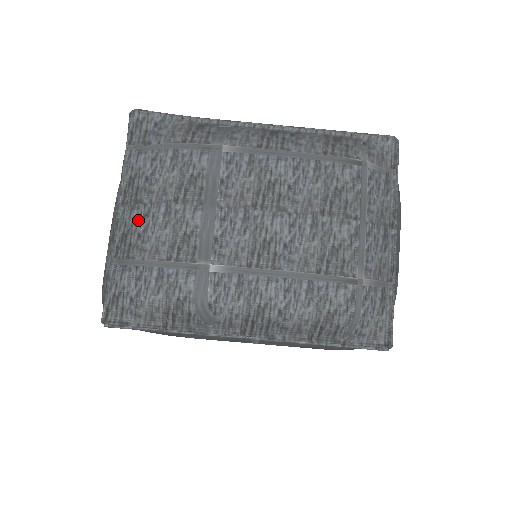
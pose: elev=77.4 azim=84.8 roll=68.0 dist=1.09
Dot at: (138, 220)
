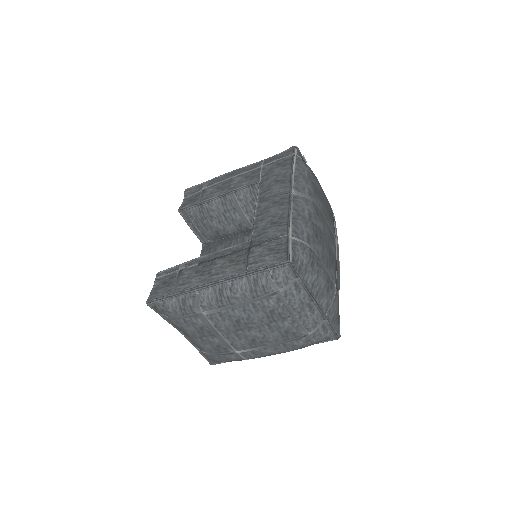
Dot at: (192, 341)
